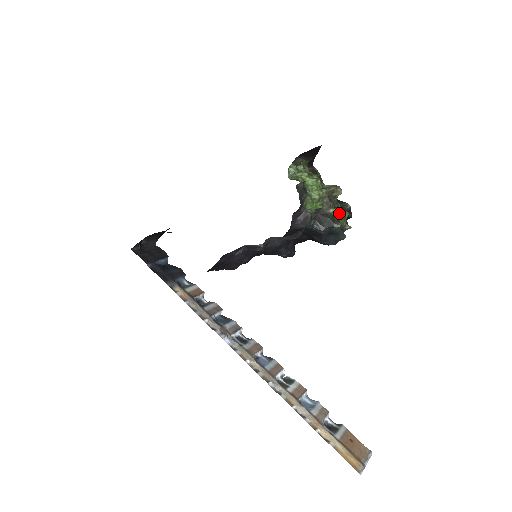
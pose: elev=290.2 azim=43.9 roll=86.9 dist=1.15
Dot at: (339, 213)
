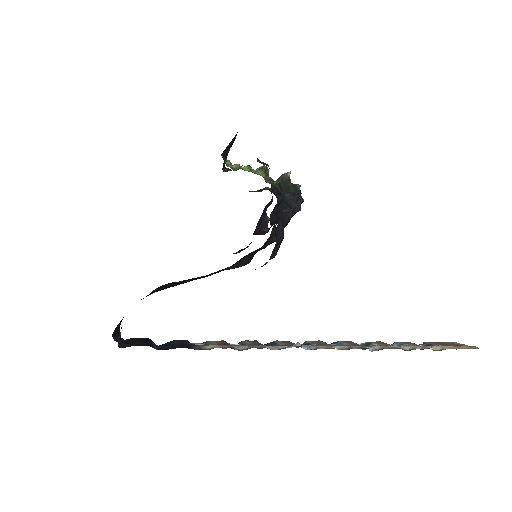
Dot at: occluded
